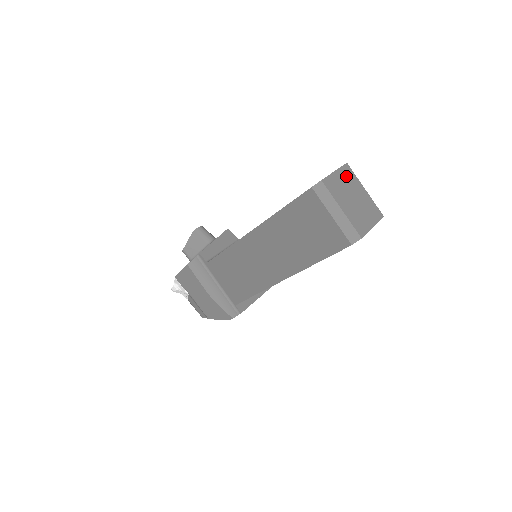
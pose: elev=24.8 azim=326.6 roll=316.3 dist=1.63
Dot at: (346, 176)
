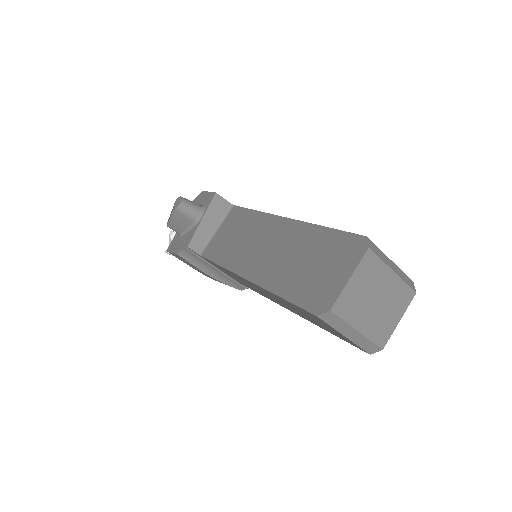
Dot at: (366, 273)
